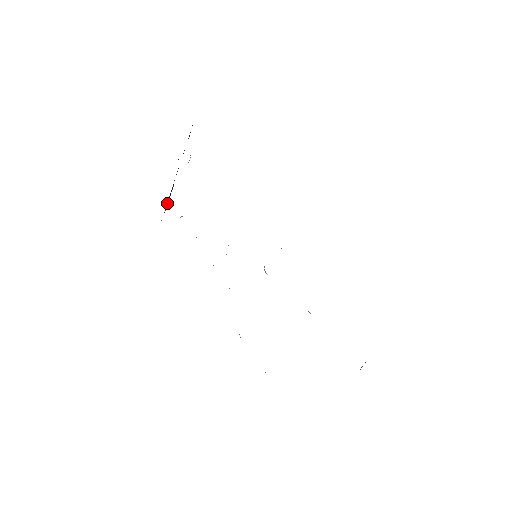
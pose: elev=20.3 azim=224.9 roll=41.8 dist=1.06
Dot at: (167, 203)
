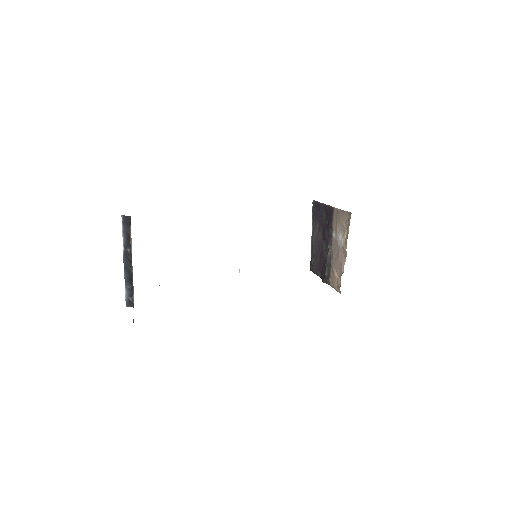
Dot at: (125, 290)
